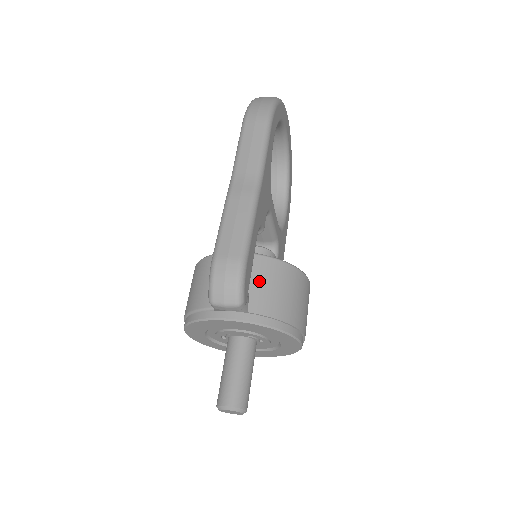
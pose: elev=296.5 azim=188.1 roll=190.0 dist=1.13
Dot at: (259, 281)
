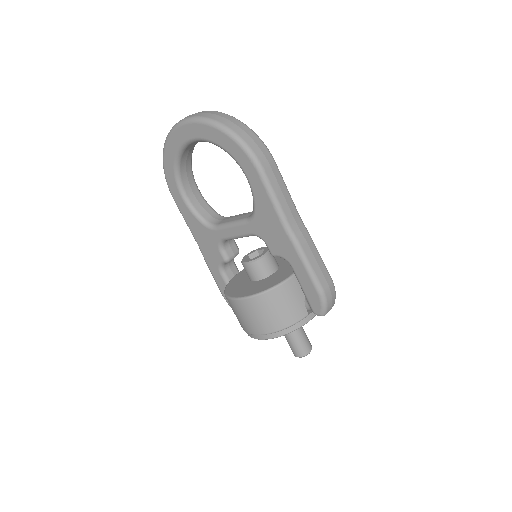
Dot at: occluded
